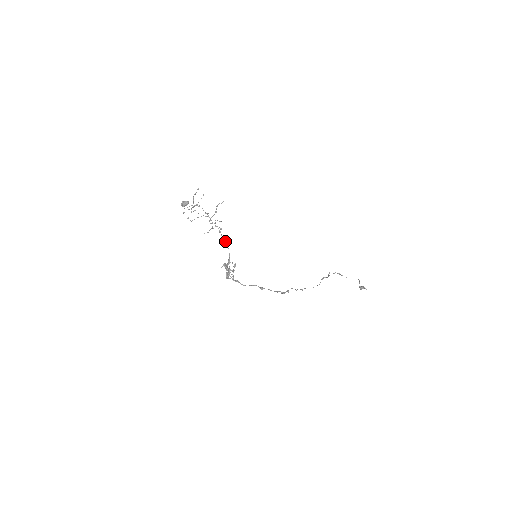
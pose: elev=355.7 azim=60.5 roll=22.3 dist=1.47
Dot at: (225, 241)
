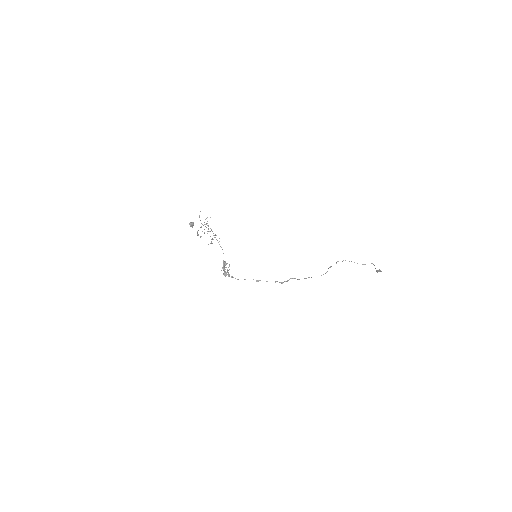
Dot at: occluded
